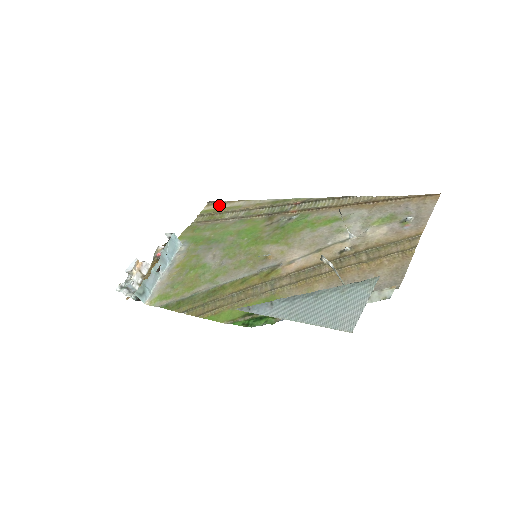
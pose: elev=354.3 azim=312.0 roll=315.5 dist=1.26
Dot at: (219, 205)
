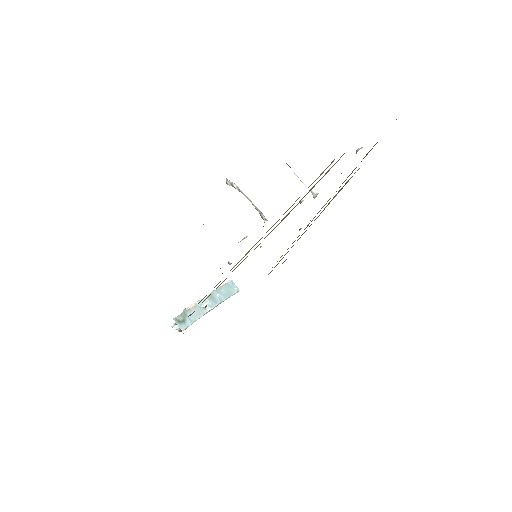
Dot at: occluded
